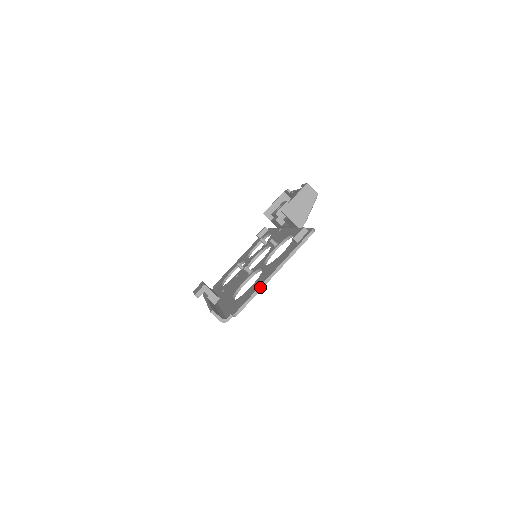
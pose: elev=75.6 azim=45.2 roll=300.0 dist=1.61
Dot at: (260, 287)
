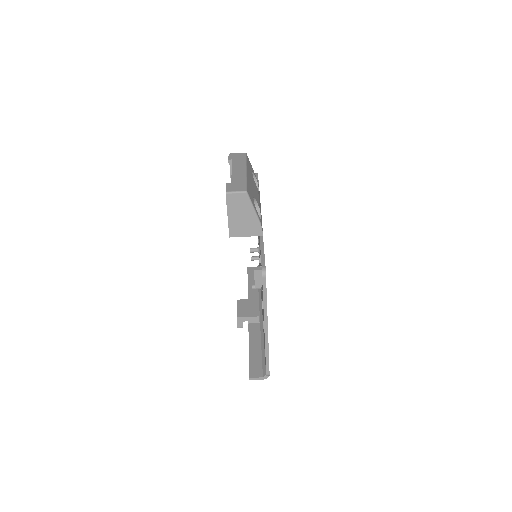
Dot at: (266, 347)
